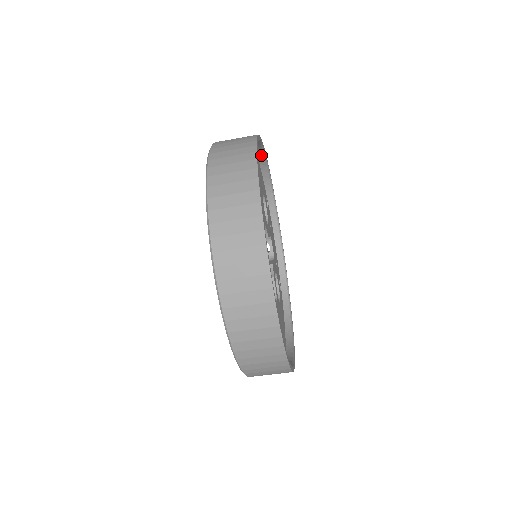
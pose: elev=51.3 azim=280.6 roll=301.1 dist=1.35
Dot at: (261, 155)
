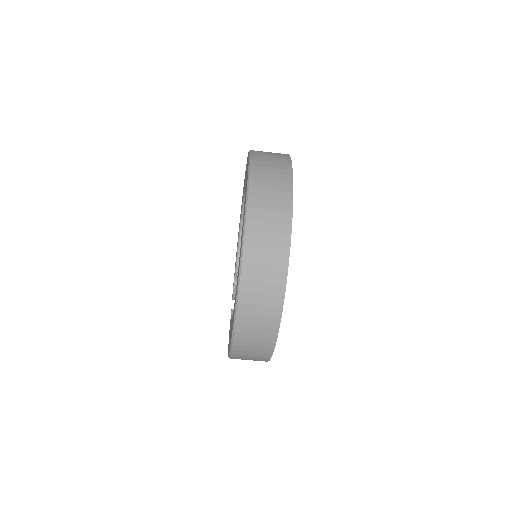
Dot at: occluded
